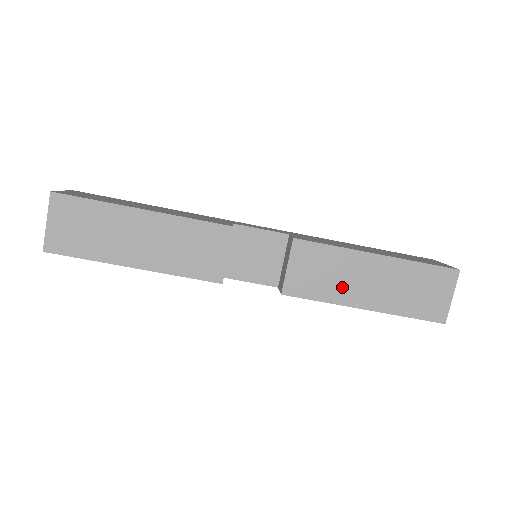
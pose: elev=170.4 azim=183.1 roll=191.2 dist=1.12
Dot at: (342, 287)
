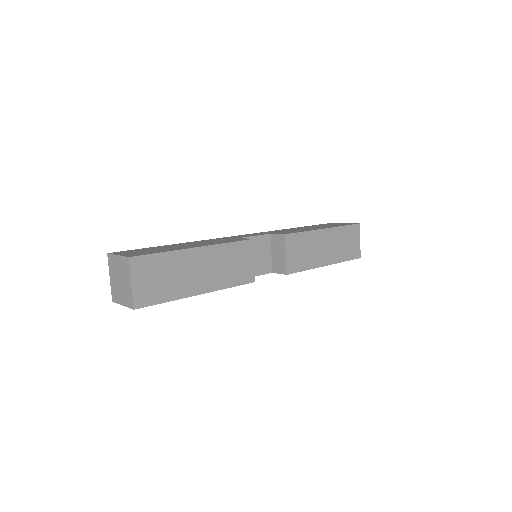
Dot at: (314, 256)
